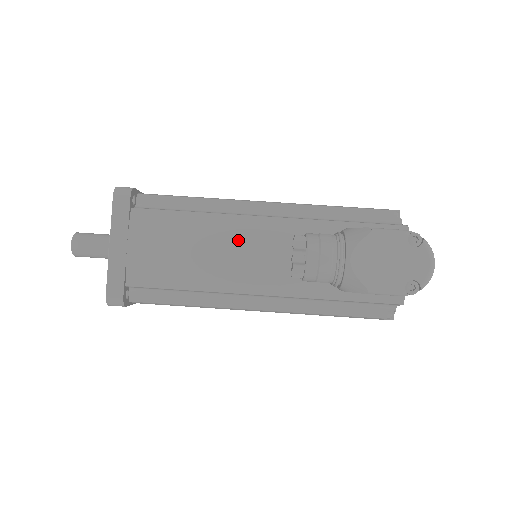
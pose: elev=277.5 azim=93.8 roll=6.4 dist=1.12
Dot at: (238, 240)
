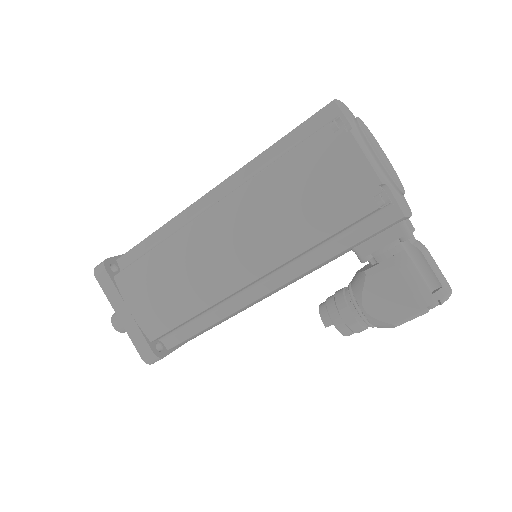
Dot at: occluded
